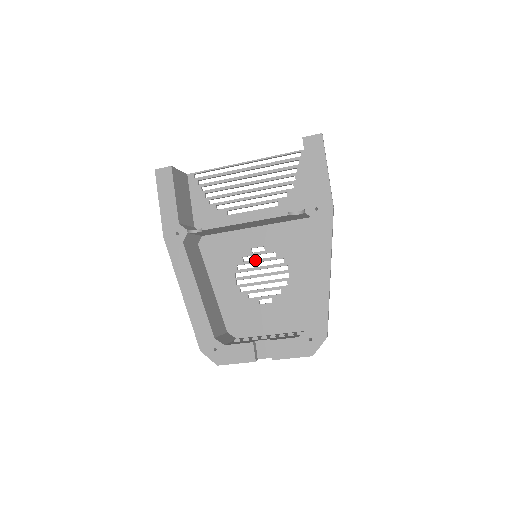
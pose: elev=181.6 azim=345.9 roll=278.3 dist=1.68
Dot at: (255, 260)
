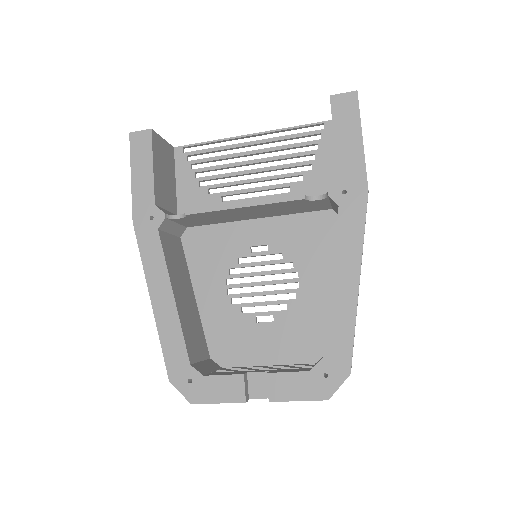
Dot at: (254, 262)
